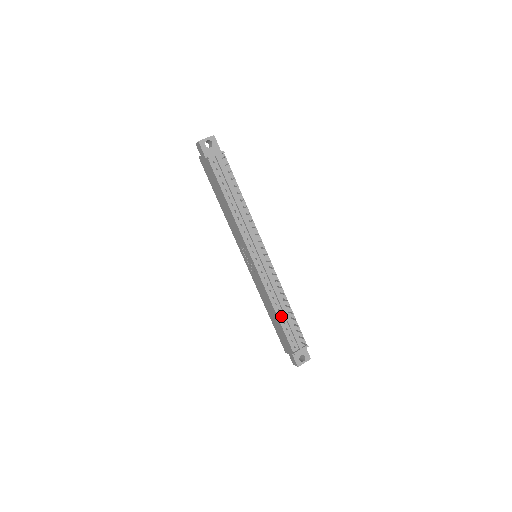
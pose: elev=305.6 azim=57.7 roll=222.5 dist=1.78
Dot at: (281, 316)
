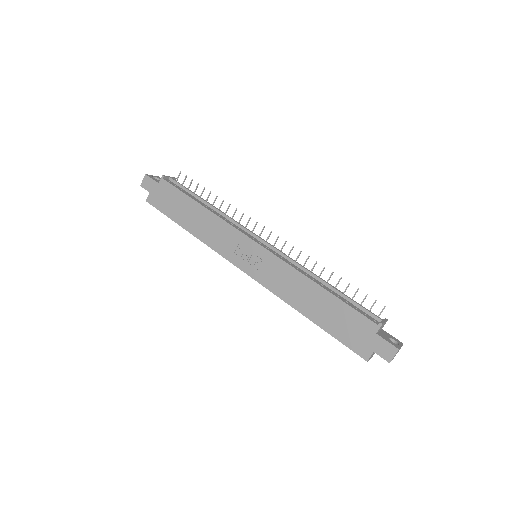
Dot at: (329, 292)
